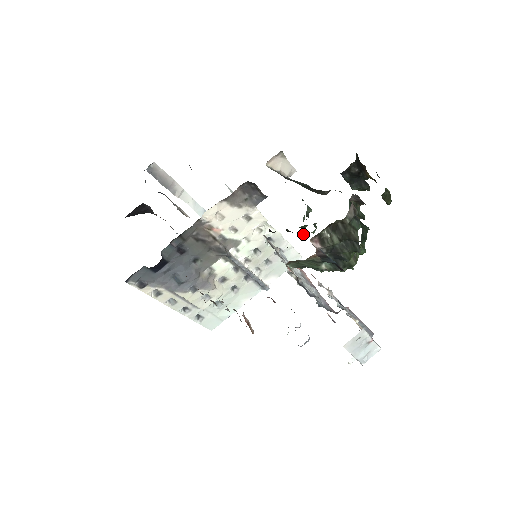
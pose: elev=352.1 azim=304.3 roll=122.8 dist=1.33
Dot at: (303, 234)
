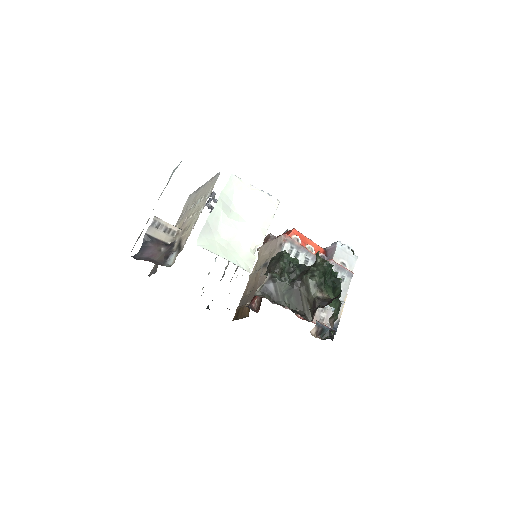
Dot at: occluded
